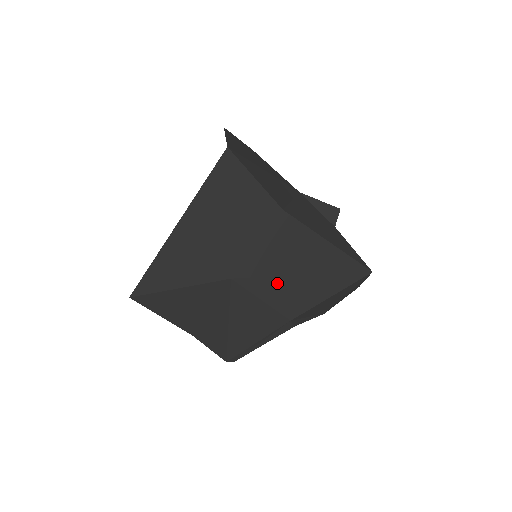
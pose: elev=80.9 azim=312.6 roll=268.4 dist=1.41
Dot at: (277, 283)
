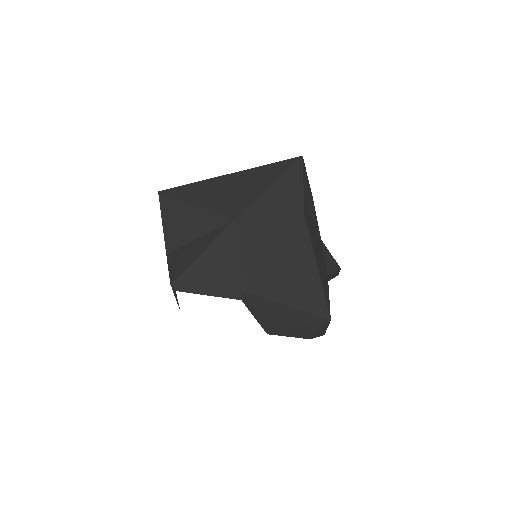
Dot at: (259, 255)
